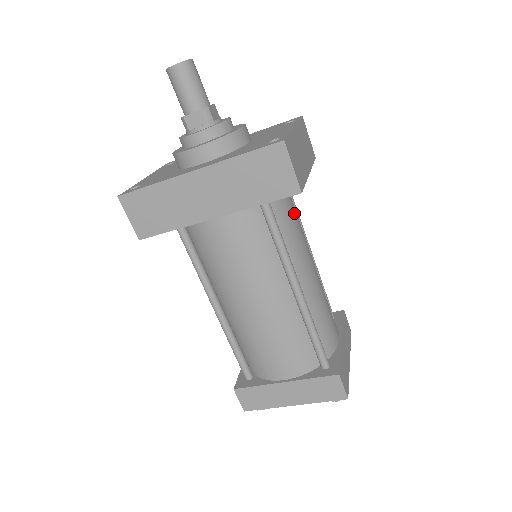
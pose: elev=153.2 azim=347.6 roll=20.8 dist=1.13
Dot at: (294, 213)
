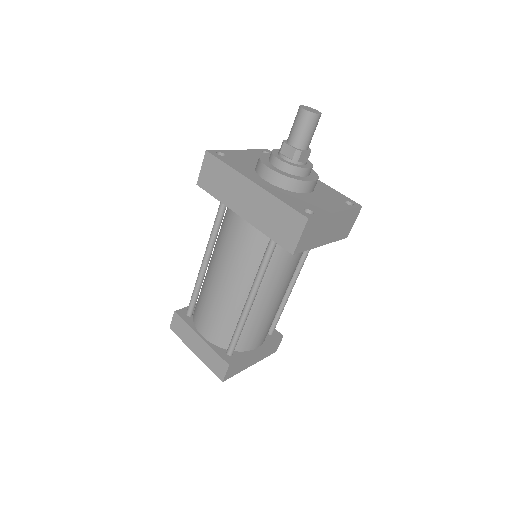
Dot at: (295, 257)
